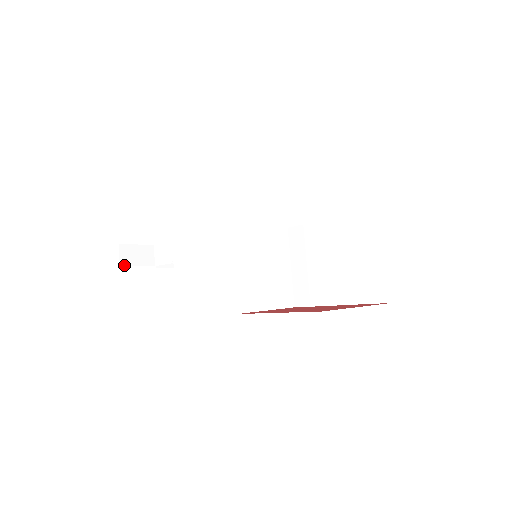
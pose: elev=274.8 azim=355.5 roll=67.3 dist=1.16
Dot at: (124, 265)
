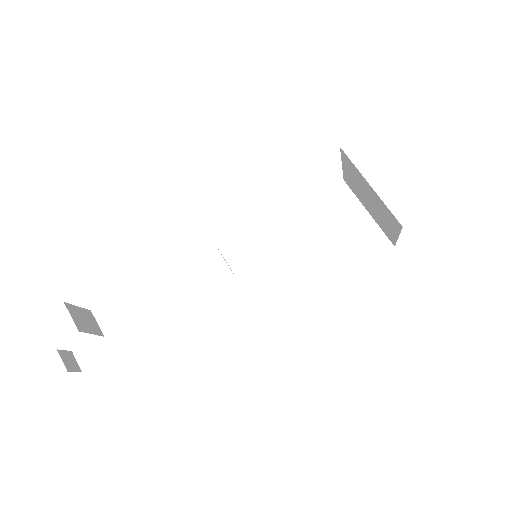
Dot at: (81, 330)
